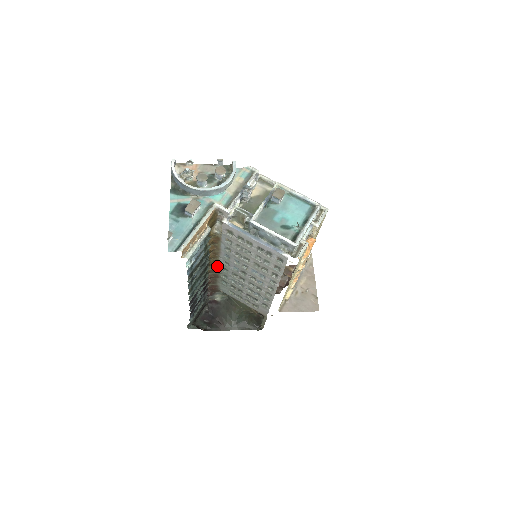
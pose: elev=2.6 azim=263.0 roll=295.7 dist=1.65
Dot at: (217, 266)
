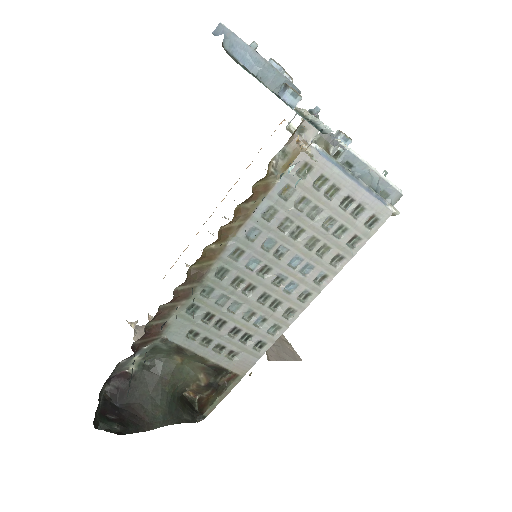
Dot at: (207, 265)
